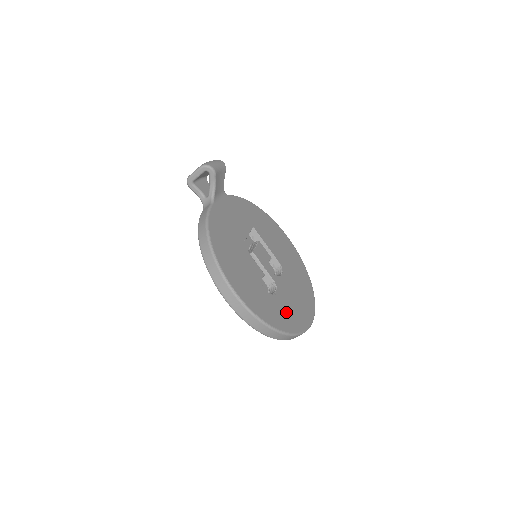
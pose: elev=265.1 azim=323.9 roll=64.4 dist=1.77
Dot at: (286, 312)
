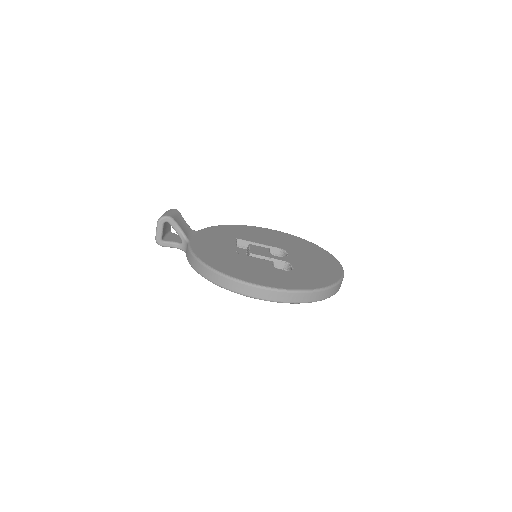
Dot at: (313, 275)
